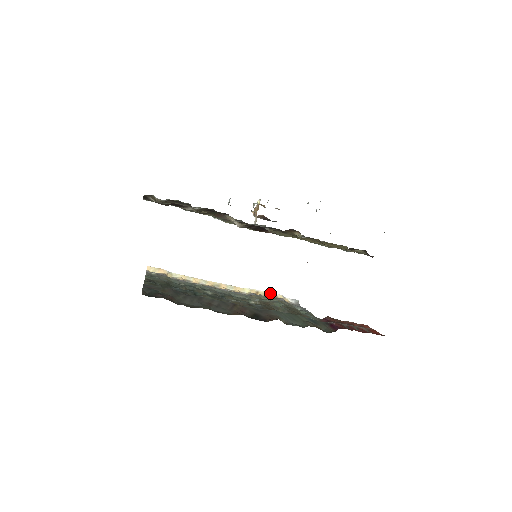
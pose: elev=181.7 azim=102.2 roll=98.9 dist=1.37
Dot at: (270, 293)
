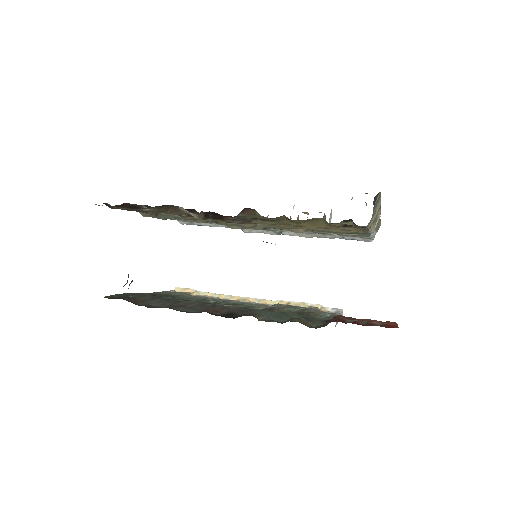
Dot at: (305, 303)
